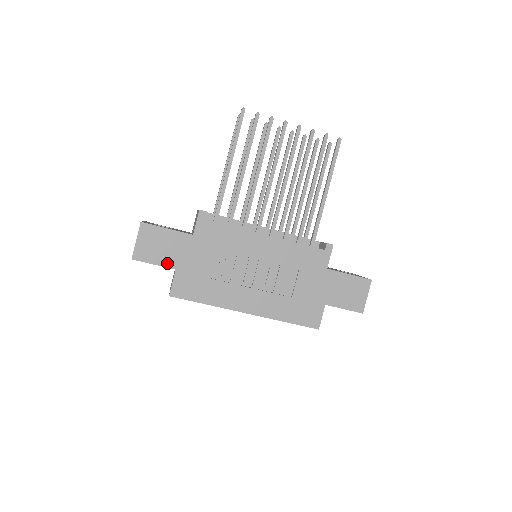
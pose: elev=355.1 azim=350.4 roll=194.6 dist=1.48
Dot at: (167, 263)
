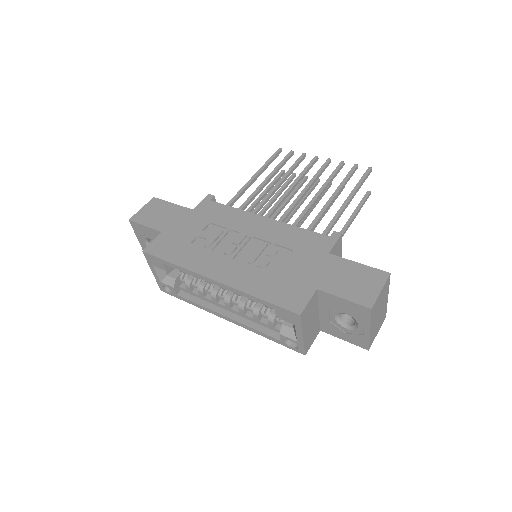
Dot at: (157, 226)
